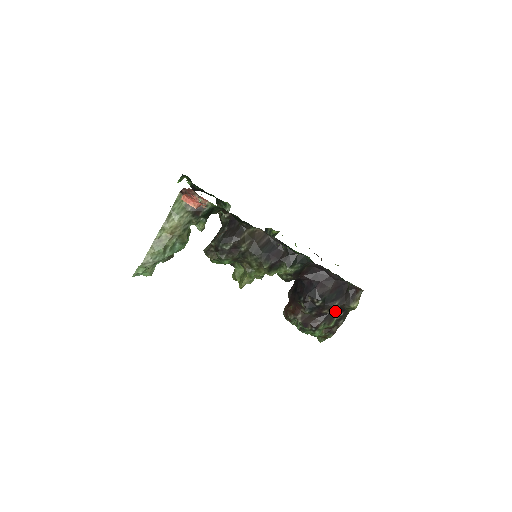
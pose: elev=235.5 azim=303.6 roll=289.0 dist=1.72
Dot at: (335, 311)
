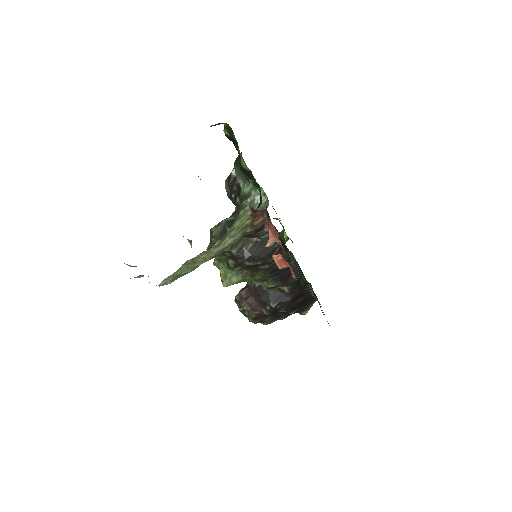
Dot at: occluded
